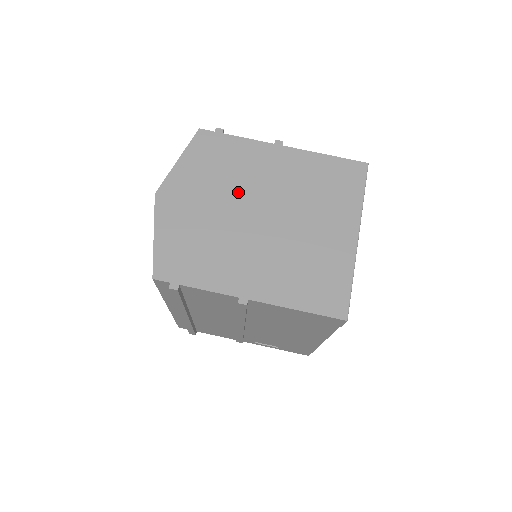
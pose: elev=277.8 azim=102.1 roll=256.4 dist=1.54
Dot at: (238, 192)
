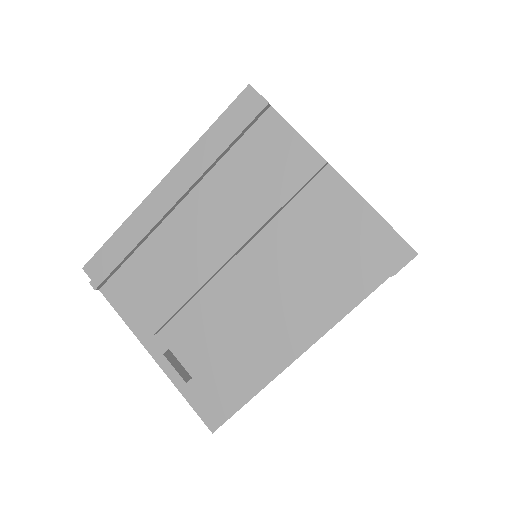
Dot at: occluded
